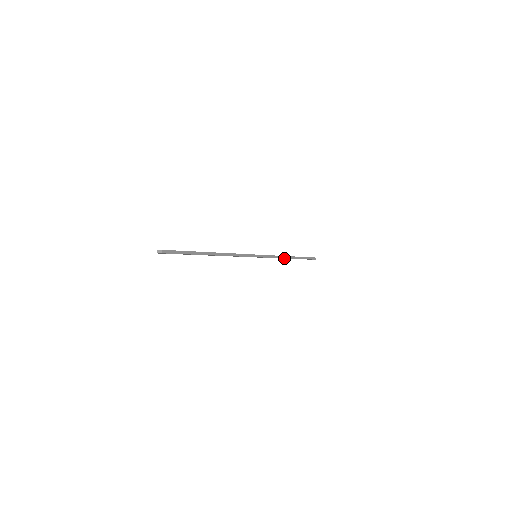
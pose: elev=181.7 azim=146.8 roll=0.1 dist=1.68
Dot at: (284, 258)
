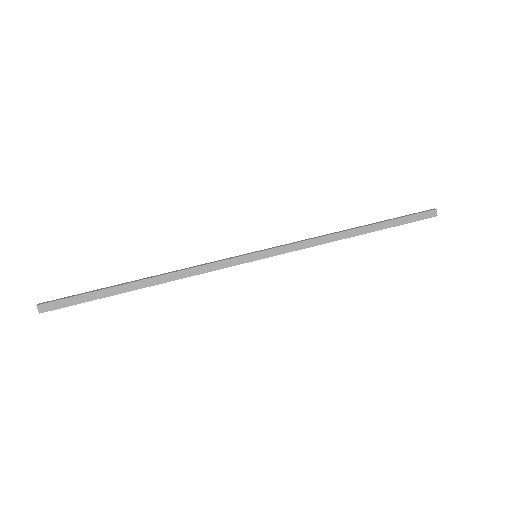
Dot at: (339, 234)
